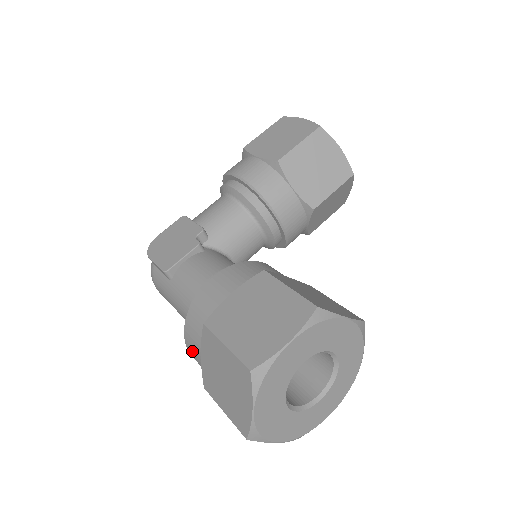
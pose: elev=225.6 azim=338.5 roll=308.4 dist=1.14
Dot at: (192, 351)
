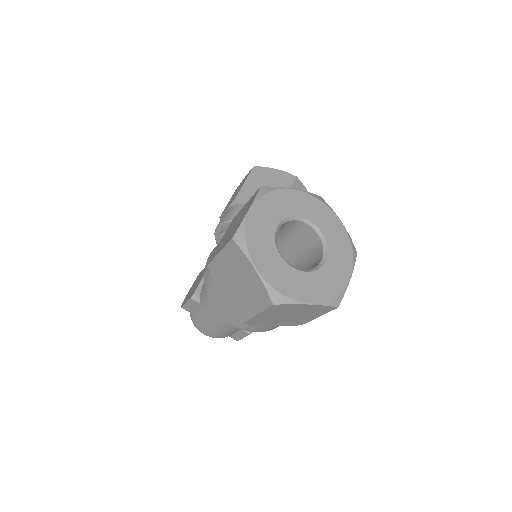
Dot at: (223, 310)
